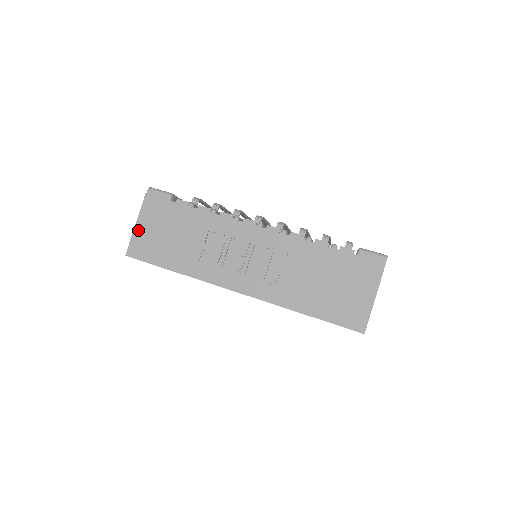
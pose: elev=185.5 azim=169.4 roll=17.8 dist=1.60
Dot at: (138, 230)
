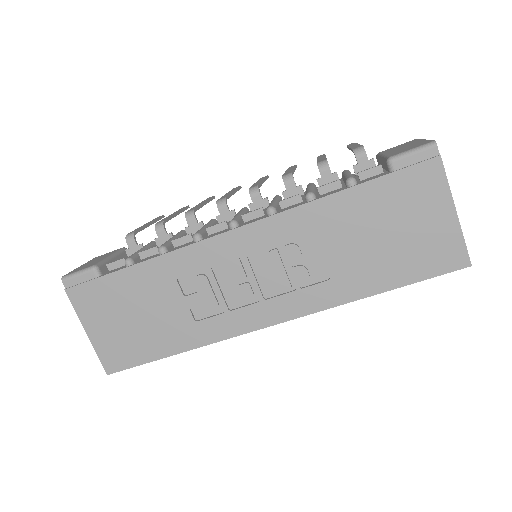
Dot at: (95, 338)
